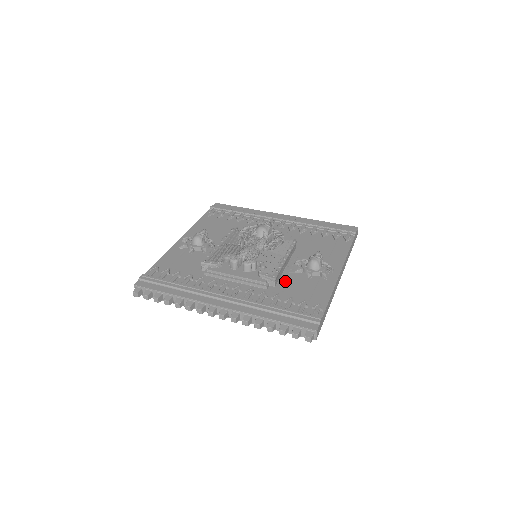
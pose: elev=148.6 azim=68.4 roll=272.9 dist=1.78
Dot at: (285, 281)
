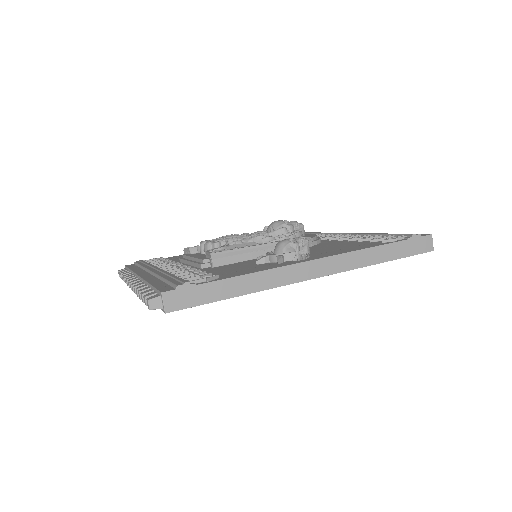
Dot at: (232, 265)
